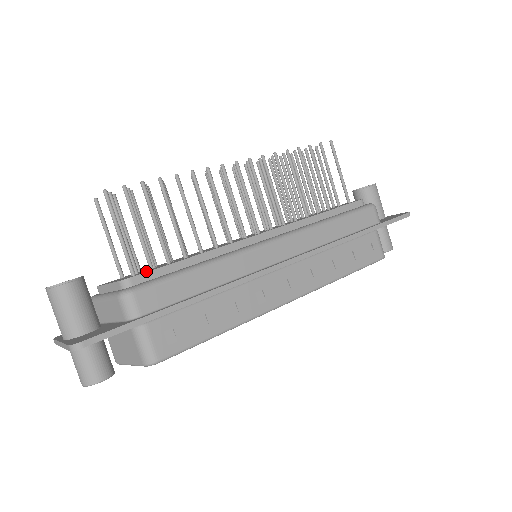
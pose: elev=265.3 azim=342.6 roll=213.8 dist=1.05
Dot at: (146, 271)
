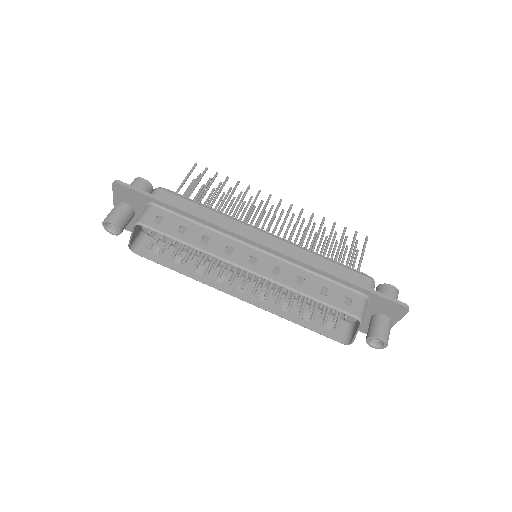
Dot at: occluded
